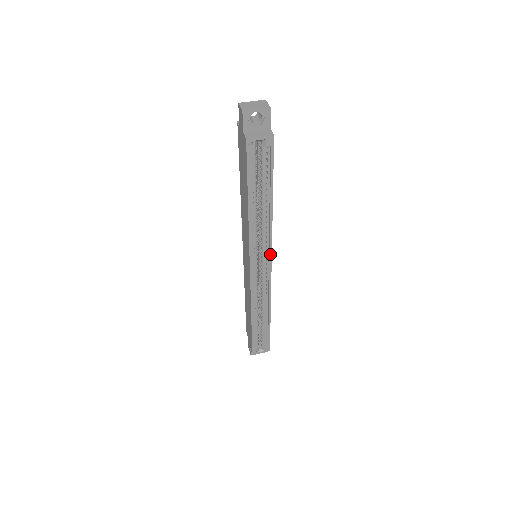
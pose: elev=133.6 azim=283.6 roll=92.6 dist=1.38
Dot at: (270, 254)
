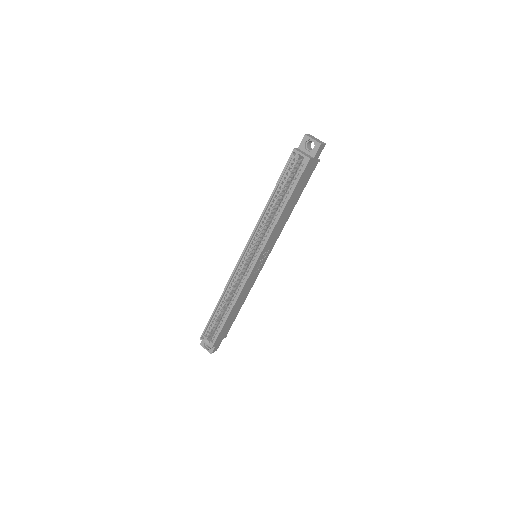
Dot at: (261, 251)
